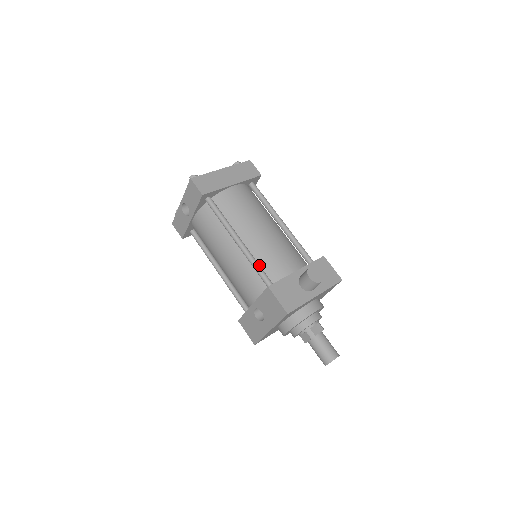
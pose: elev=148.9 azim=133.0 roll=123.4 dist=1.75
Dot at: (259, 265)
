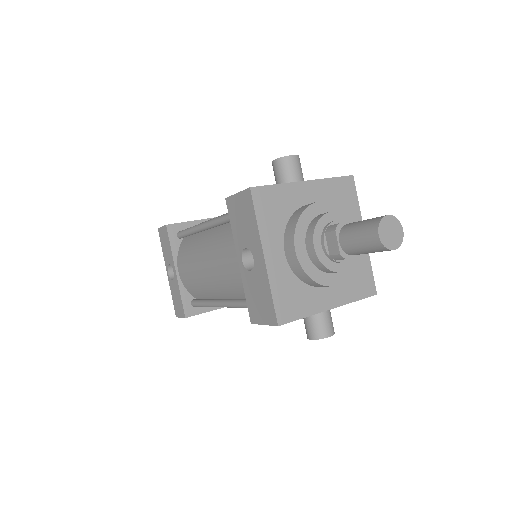
Dot at: occluded
